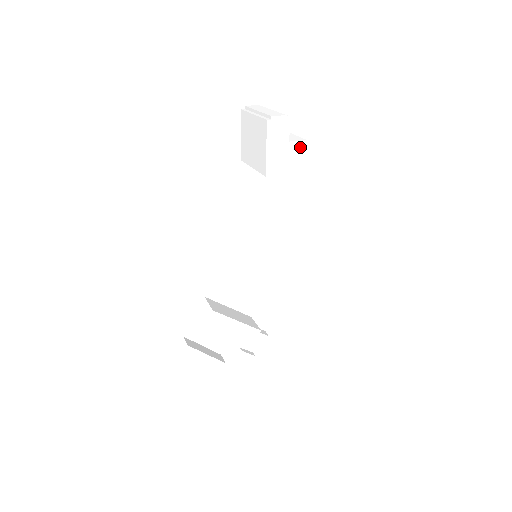
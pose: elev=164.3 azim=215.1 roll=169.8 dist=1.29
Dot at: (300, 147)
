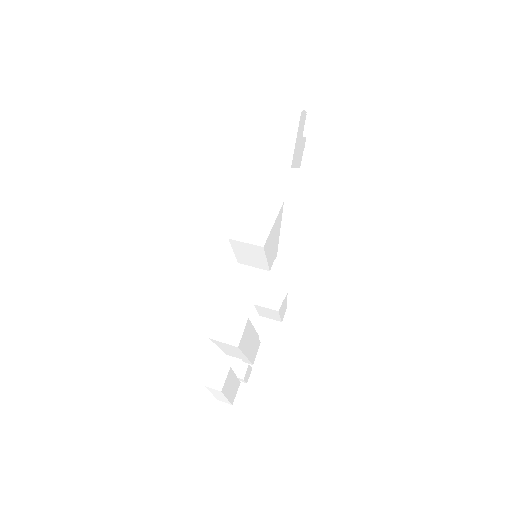
Dot at: (303, 143)
